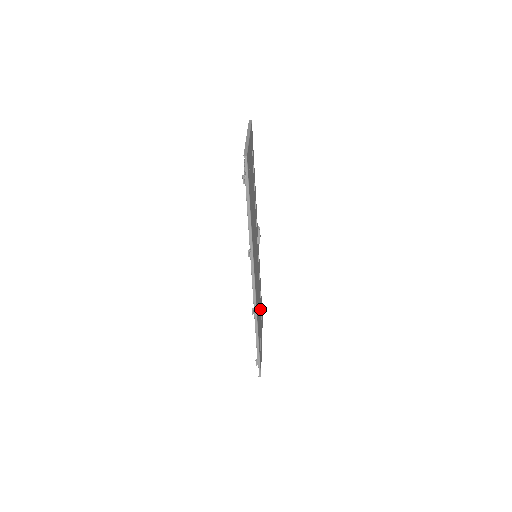
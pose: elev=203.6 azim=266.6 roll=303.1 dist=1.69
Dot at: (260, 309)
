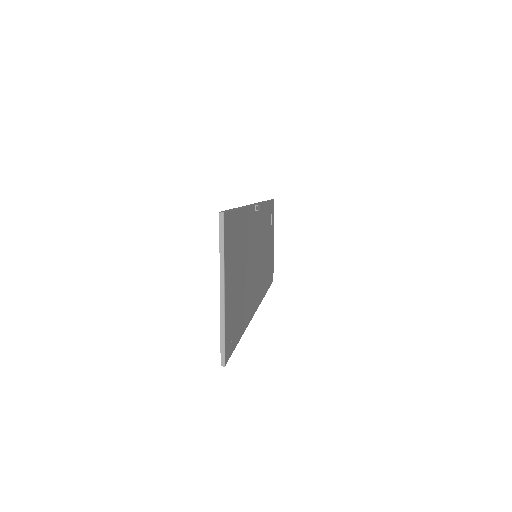
Dot at: (269, 227)
